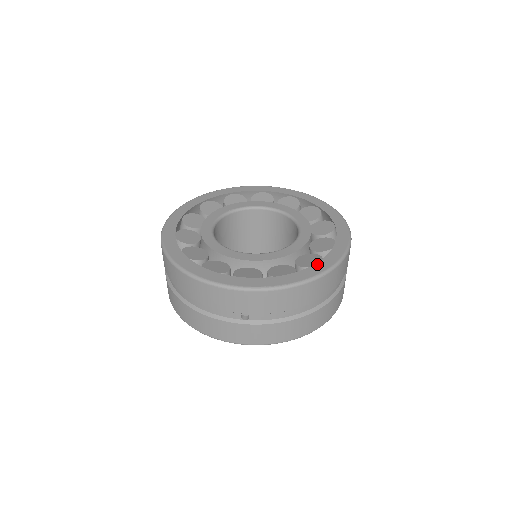
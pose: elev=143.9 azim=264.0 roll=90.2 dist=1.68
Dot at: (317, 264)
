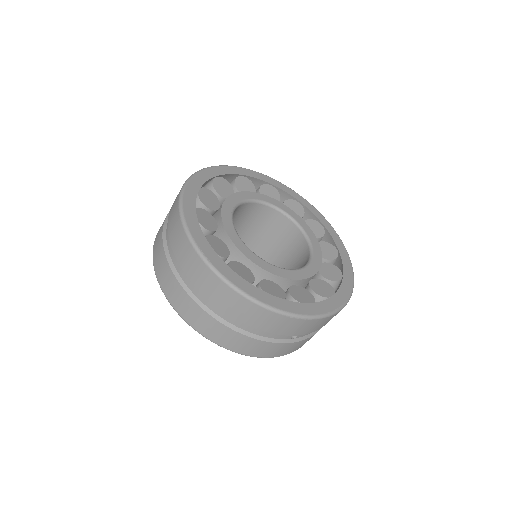
Dot at: (344, 278)
